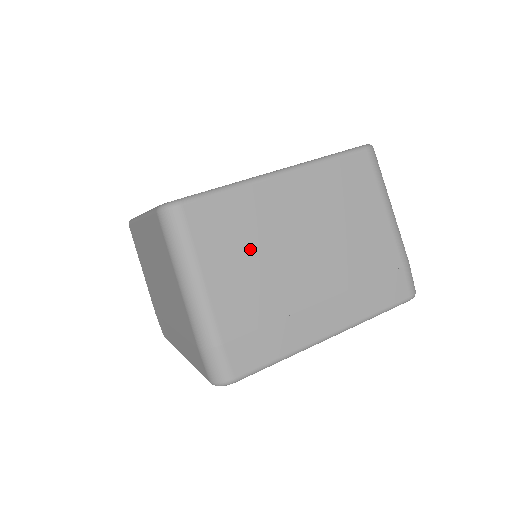
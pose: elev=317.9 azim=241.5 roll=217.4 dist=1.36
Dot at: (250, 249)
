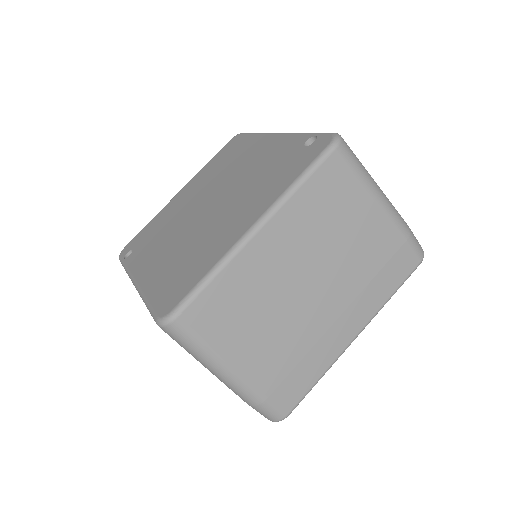
Dot at: (258, 314)
